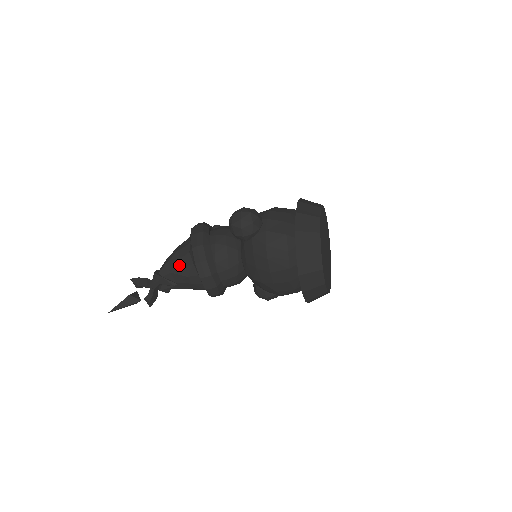
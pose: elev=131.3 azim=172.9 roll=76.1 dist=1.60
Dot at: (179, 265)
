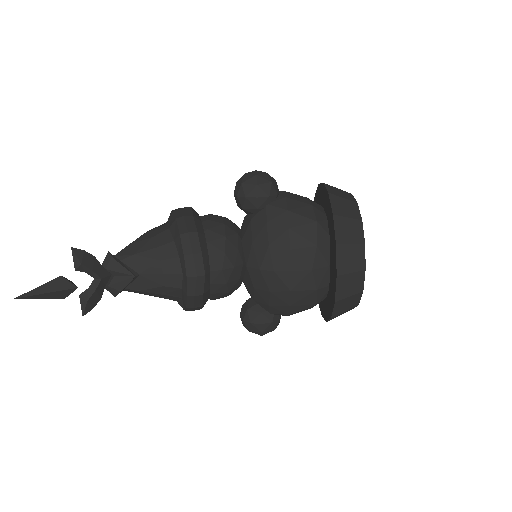
Dot at: (150, 244)
